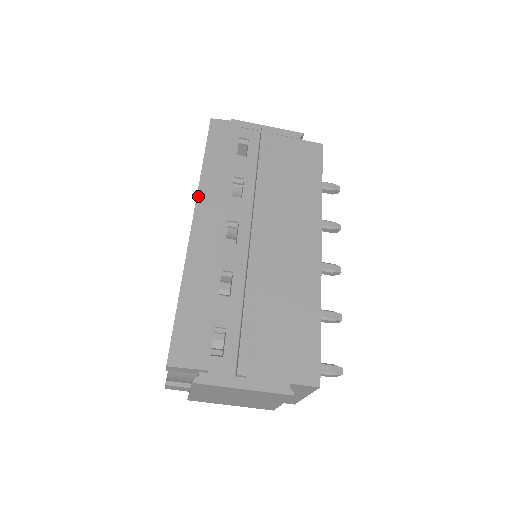
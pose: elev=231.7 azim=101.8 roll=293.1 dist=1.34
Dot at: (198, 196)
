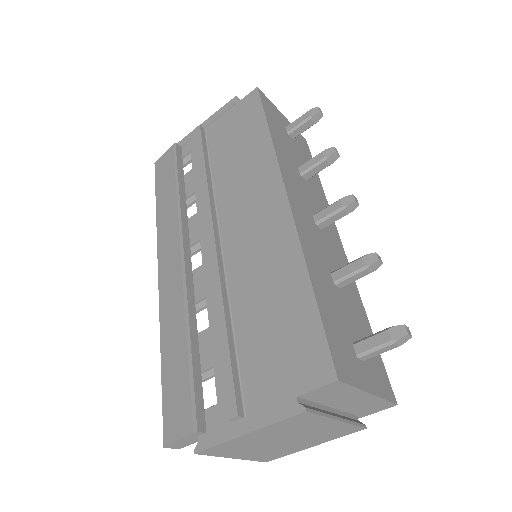
Dot at: (158, 244)
